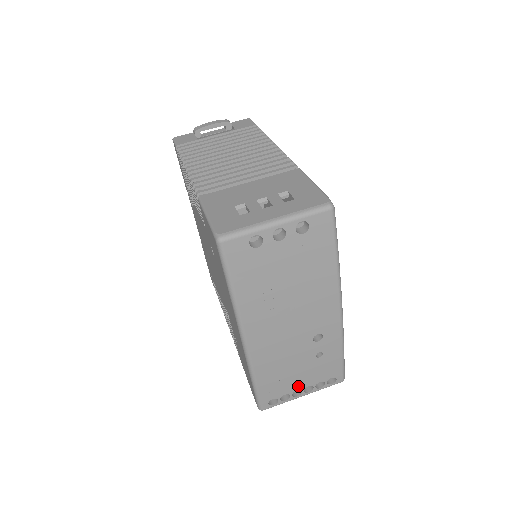
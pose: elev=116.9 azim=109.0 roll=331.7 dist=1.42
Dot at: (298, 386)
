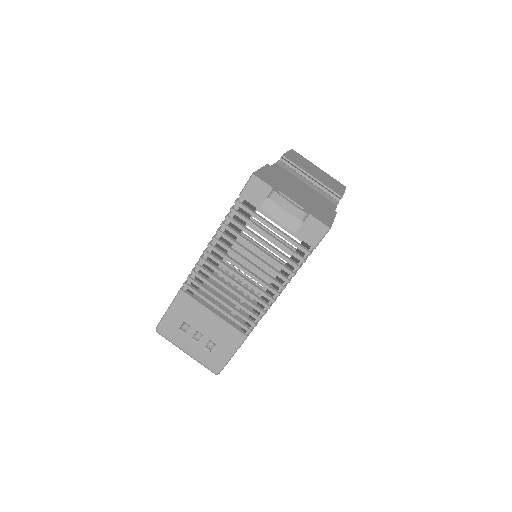
Dot at: occluded
